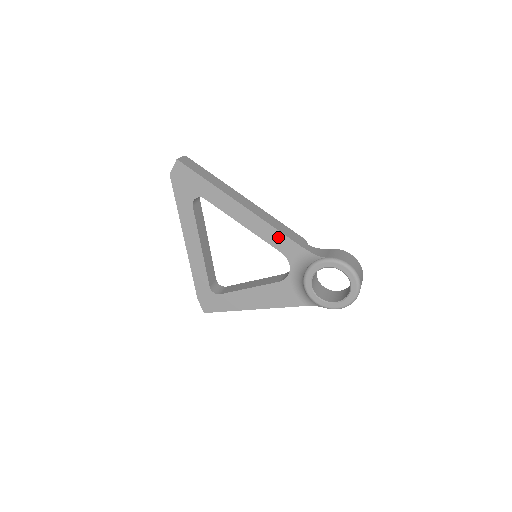
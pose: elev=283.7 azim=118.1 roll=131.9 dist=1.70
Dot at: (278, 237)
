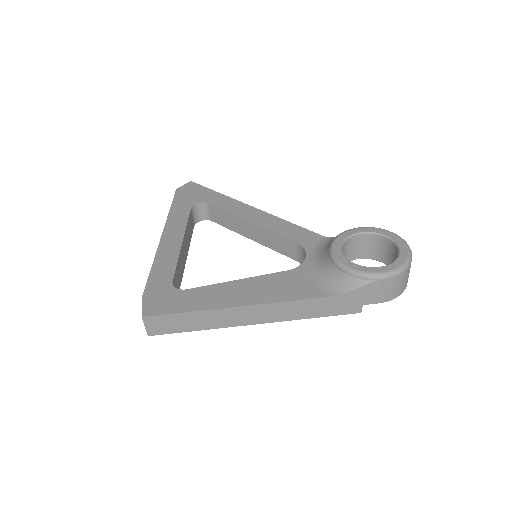
Dot at: (293, 229)
